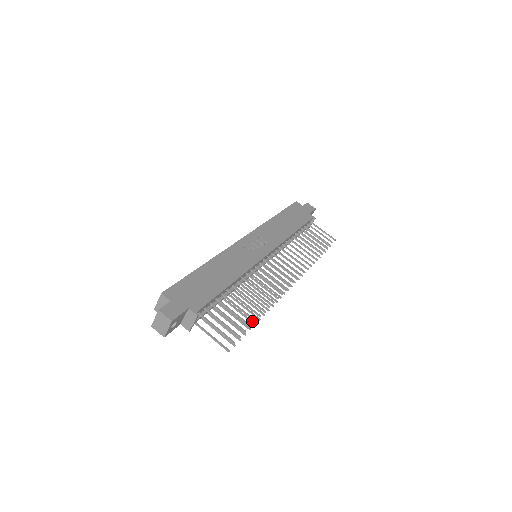
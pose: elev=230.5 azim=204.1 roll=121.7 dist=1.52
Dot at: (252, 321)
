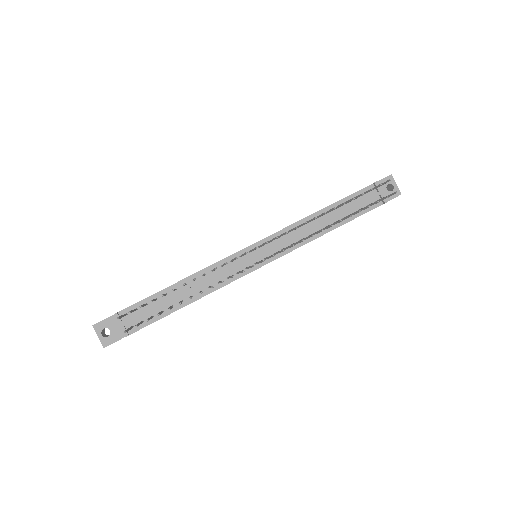
Dot at: (180, 302)
